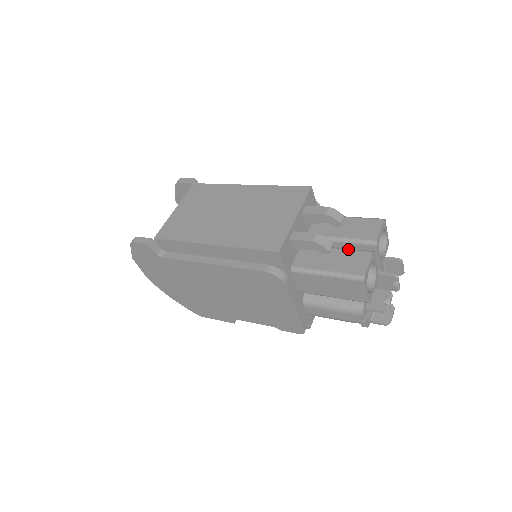
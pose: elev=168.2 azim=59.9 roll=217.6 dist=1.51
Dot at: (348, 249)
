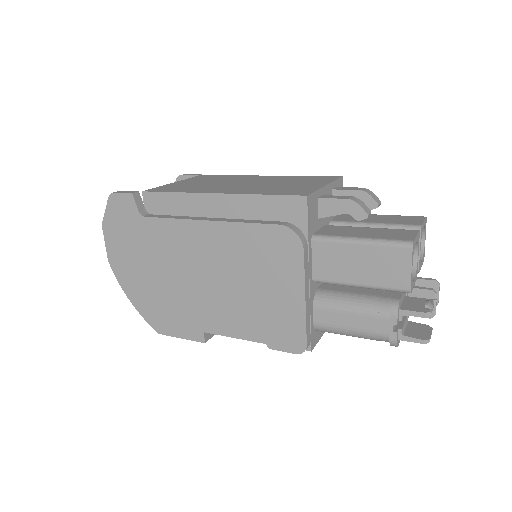
Dot at: (386, 228)
